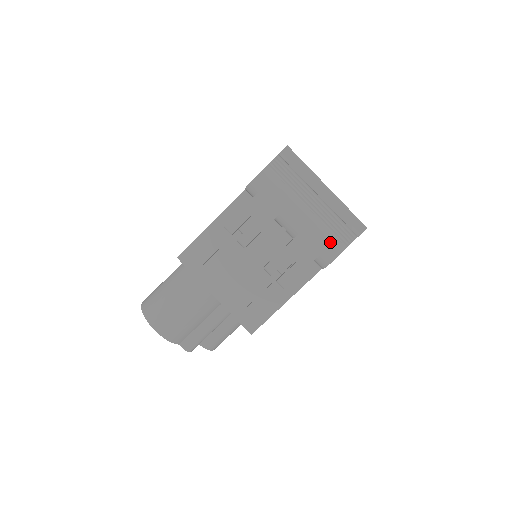
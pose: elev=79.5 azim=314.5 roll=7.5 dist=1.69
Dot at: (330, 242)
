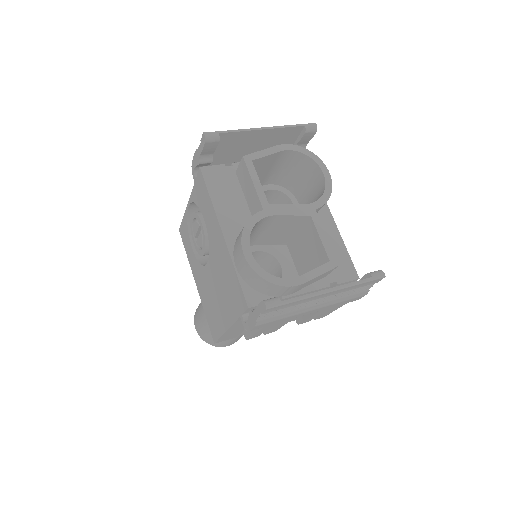
Dot at: (352, 299)
